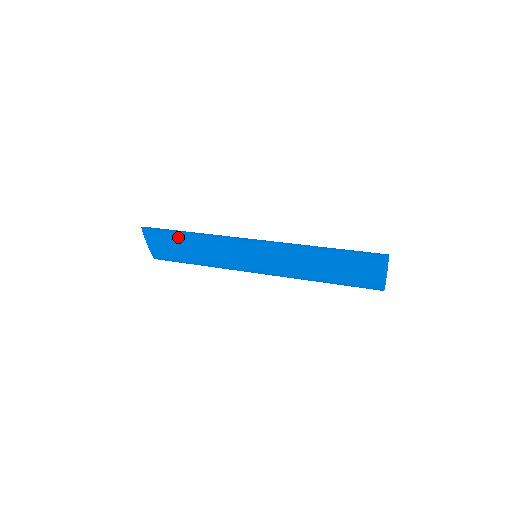
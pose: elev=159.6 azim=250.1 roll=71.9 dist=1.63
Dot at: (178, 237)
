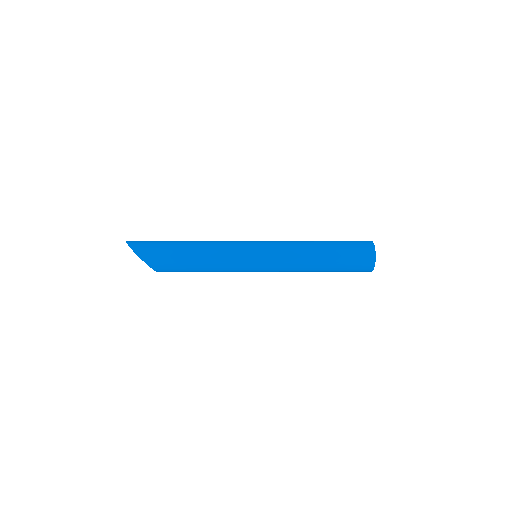
Dot at: (179, 260)
